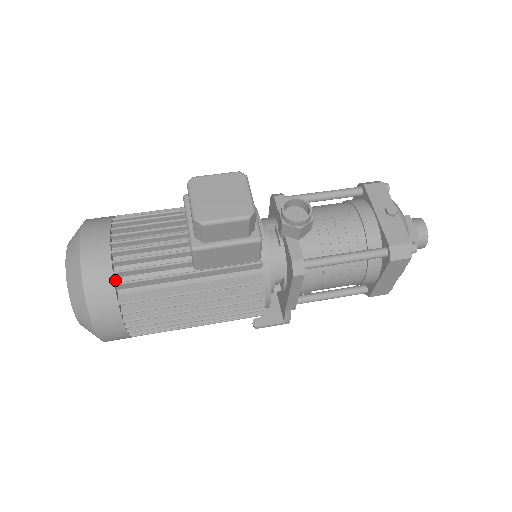
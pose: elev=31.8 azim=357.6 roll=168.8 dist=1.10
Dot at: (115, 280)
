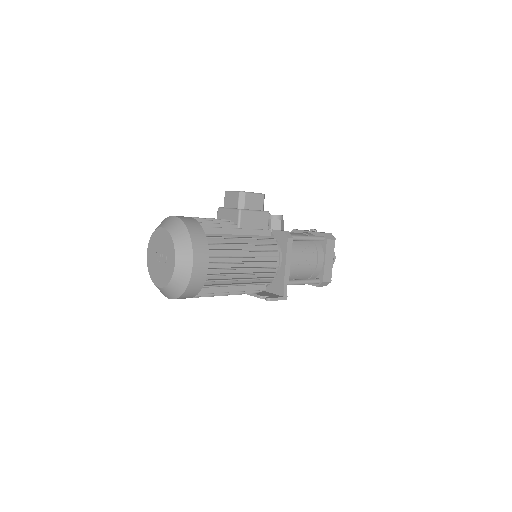
Dot at: occluded
